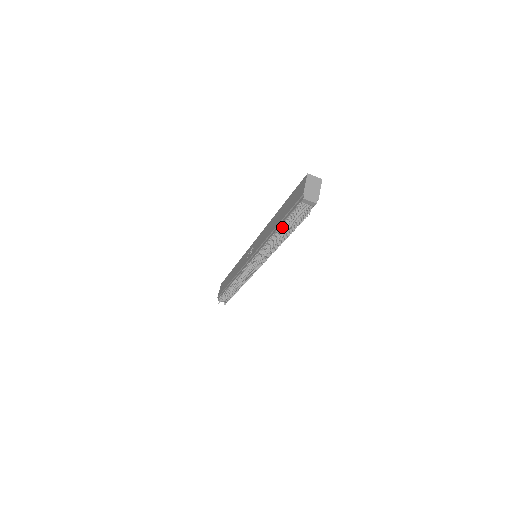
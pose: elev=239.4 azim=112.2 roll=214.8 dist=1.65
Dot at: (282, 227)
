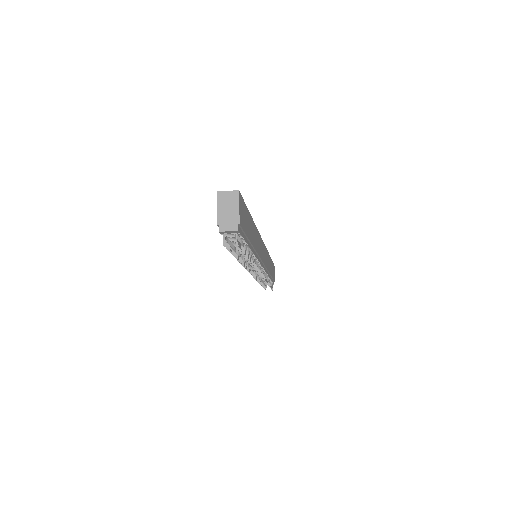
Dot at: occluded
